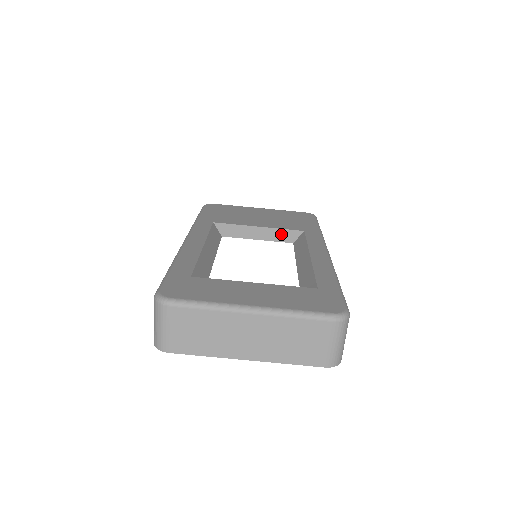
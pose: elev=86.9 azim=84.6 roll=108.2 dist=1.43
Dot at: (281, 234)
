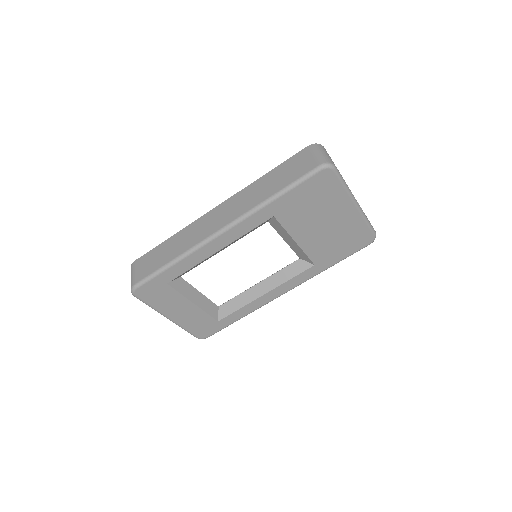
Dot at: (301, 253)
